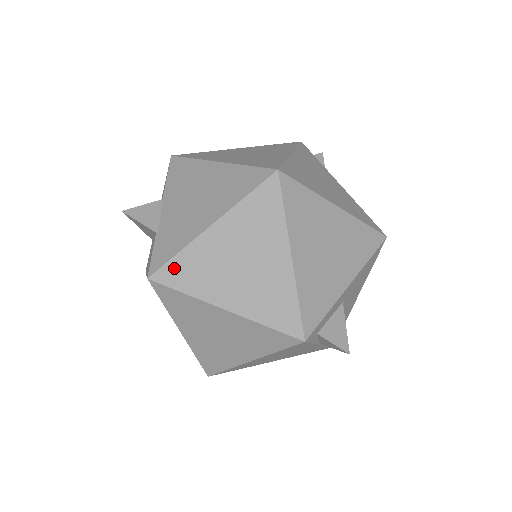
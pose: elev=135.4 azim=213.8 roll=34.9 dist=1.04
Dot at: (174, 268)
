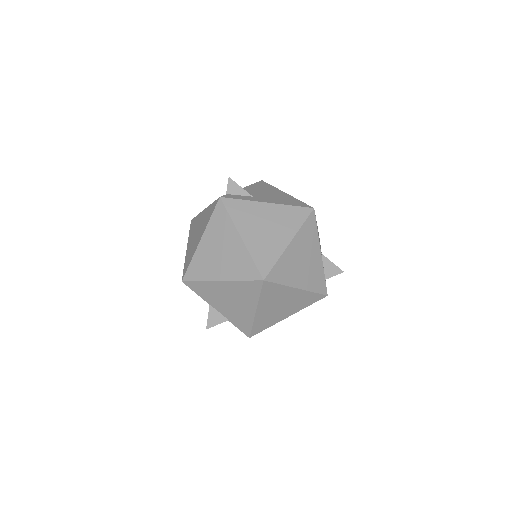
Dot at: (256, 329)
